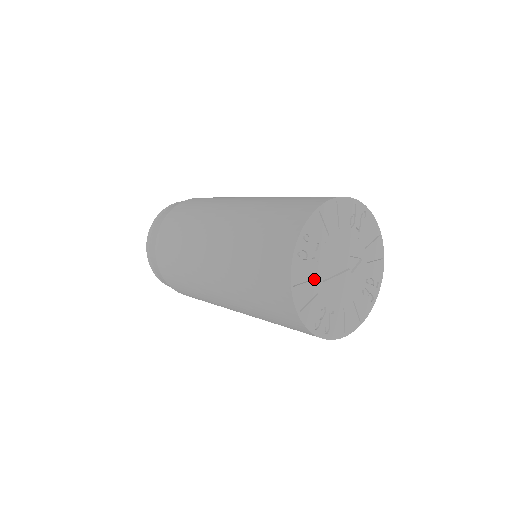
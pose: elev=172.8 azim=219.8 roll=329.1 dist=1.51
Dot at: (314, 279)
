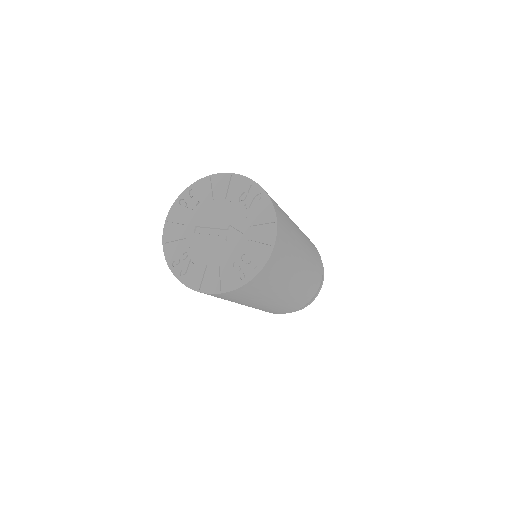
Dot at: (187, 226)
